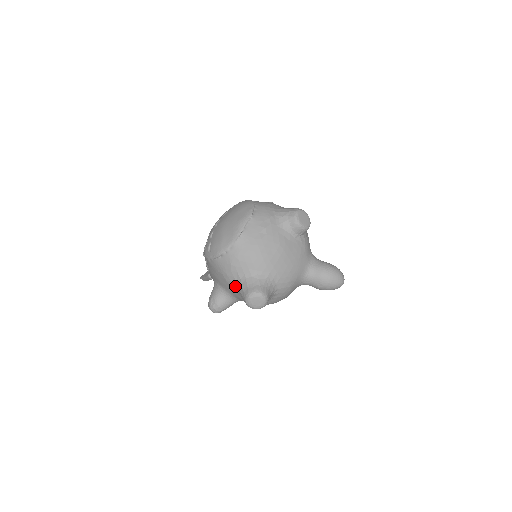
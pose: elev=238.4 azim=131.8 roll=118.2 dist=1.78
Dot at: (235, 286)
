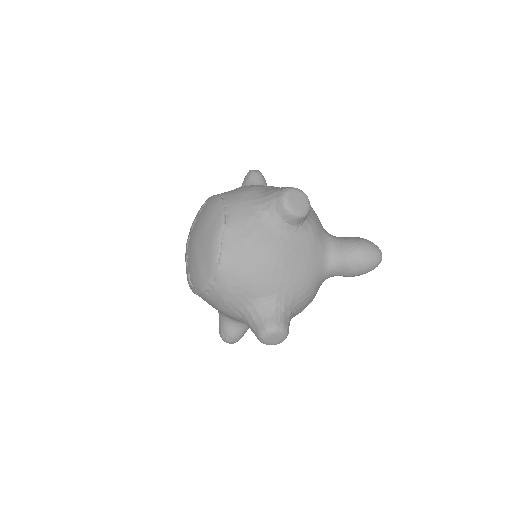
Dot at: (240, 320)
